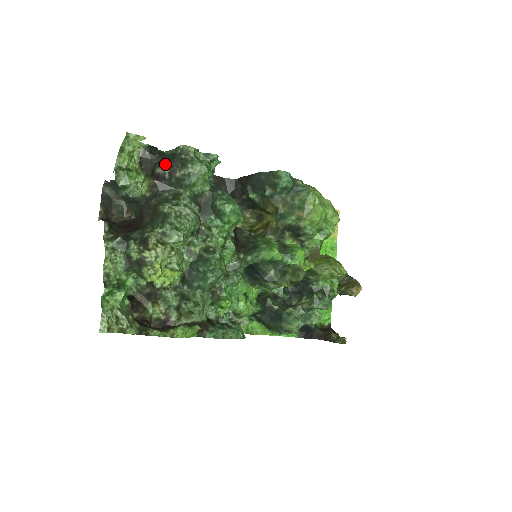
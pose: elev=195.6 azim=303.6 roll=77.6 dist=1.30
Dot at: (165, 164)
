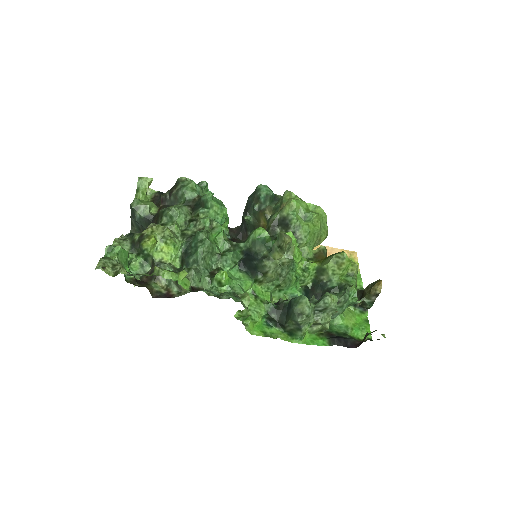
Dot at: (167, 192)
